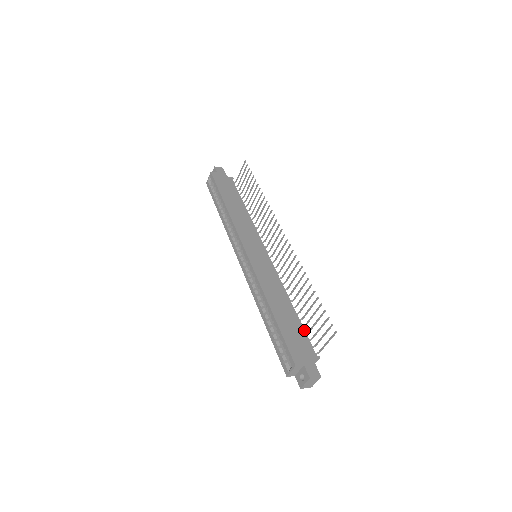
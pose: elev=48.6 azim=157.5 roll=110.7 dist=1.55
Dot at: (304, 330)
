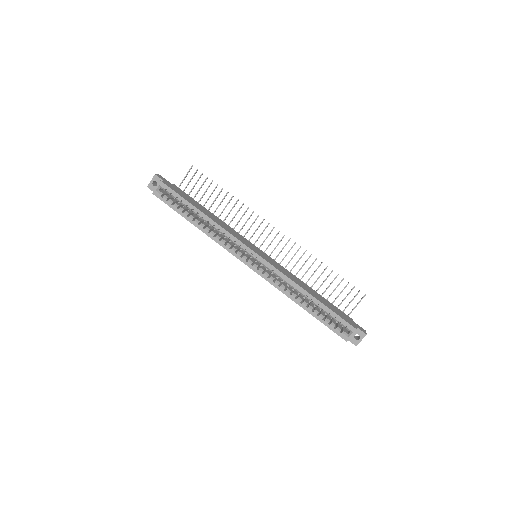
Dot at: (332, 304)
